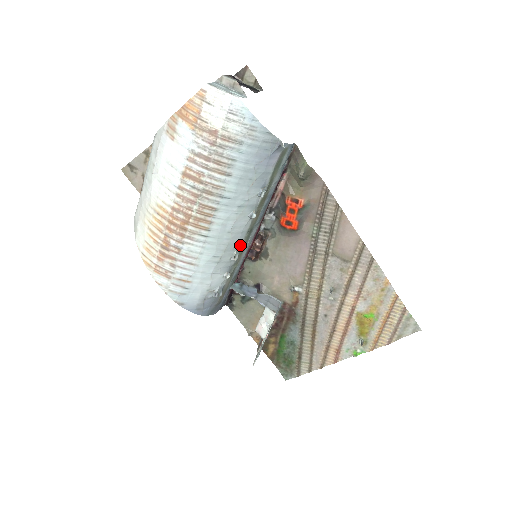
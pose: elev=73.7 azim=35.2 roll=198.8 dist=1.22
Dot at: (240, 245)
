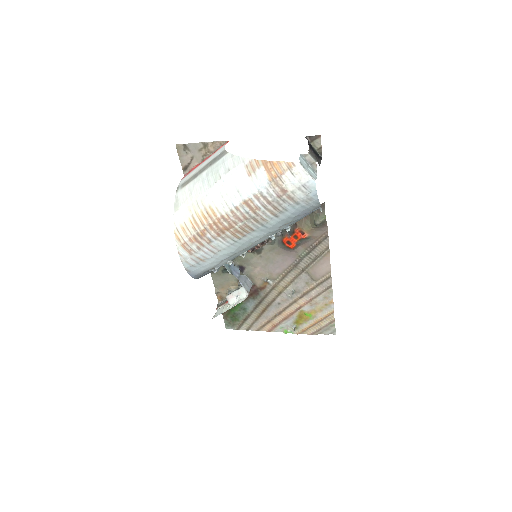
Dot at: occluded
